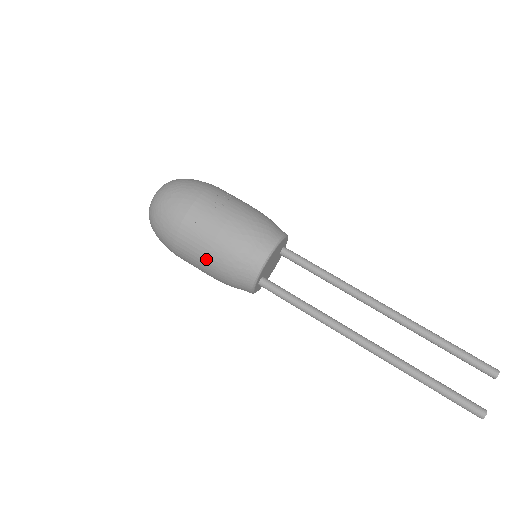
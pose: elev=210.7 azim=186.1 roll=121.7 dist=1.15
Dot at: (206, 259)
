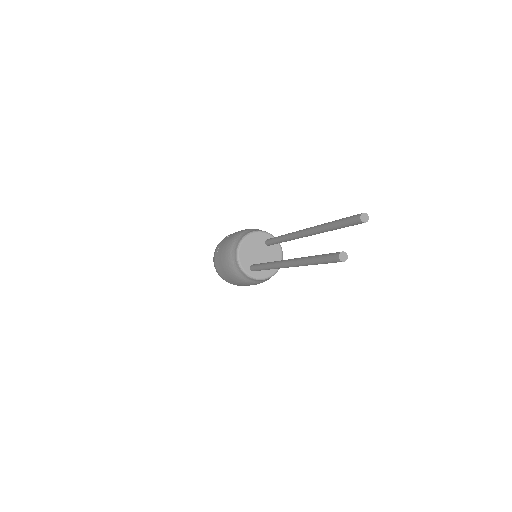
Dot at: (227, 274)
